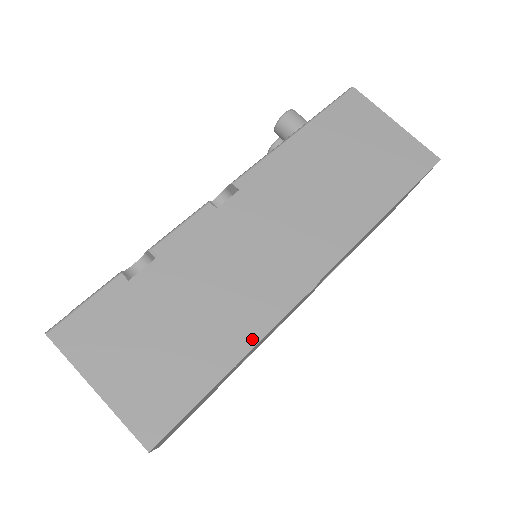
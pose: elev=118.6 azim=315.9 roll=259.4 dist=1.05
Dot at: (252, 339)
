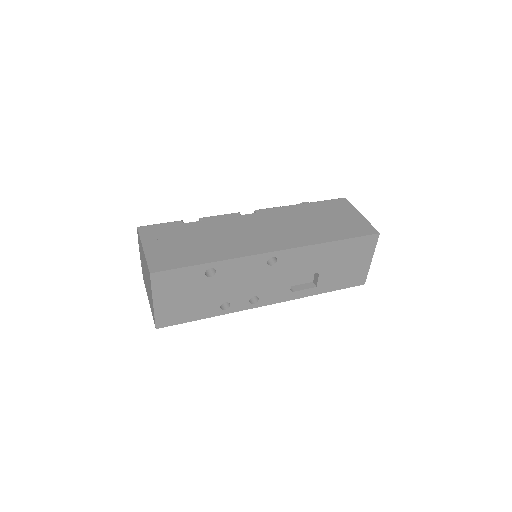
Dot at: (225, 257)
